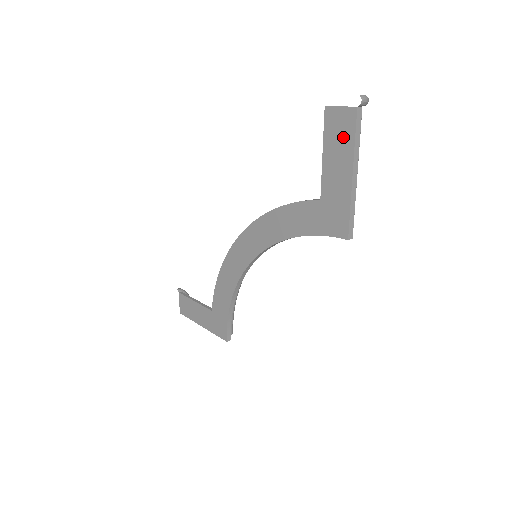
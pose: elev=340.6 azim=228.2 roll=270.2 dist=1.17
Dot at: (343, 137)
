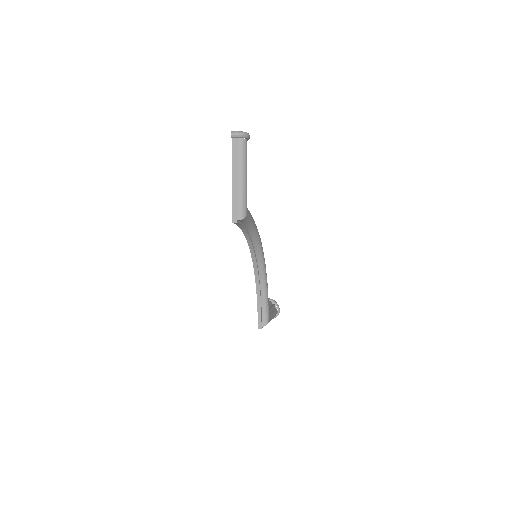
Dot at: occluded
